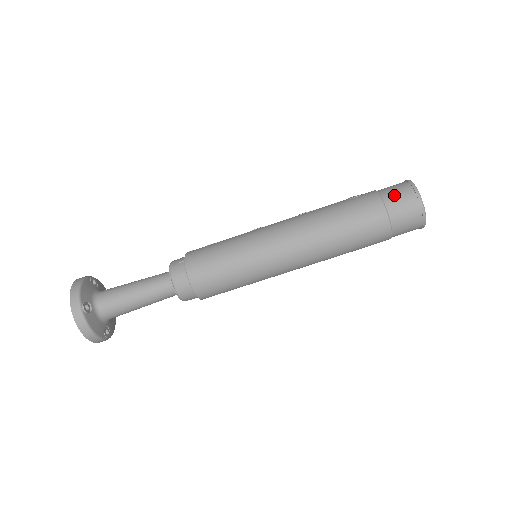
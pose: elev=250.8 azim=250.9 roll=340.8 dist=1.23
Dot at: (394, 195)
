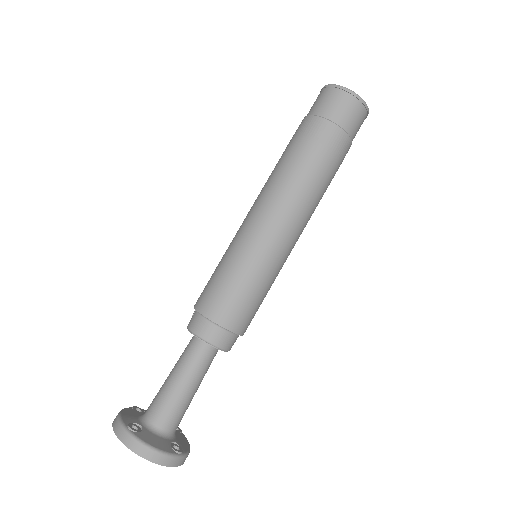
Dot at: (315, 105)
